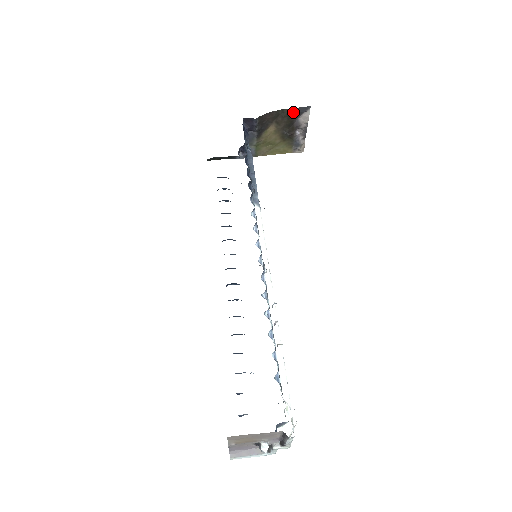
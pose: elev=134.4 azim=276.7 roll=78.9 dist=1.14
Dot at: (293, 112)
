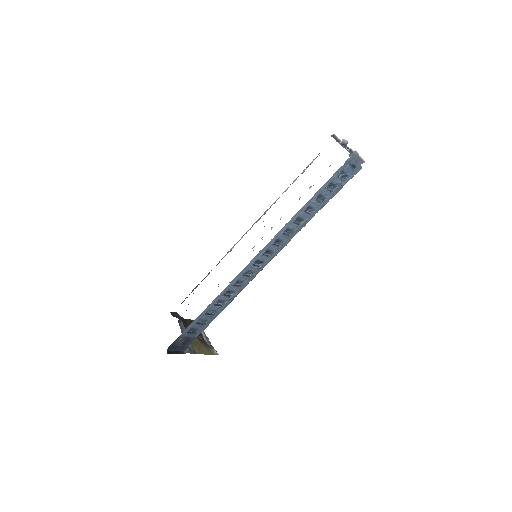
Dot at: occluded
